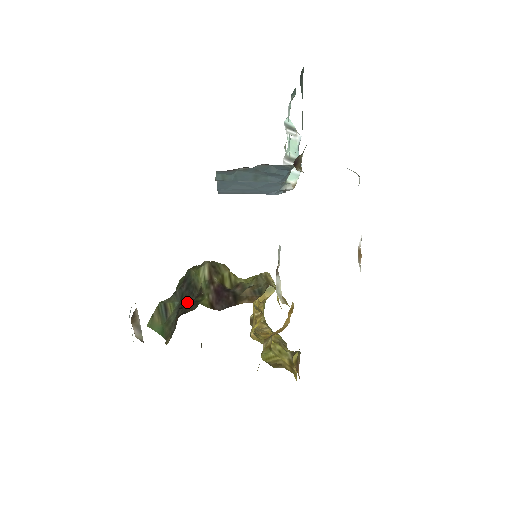
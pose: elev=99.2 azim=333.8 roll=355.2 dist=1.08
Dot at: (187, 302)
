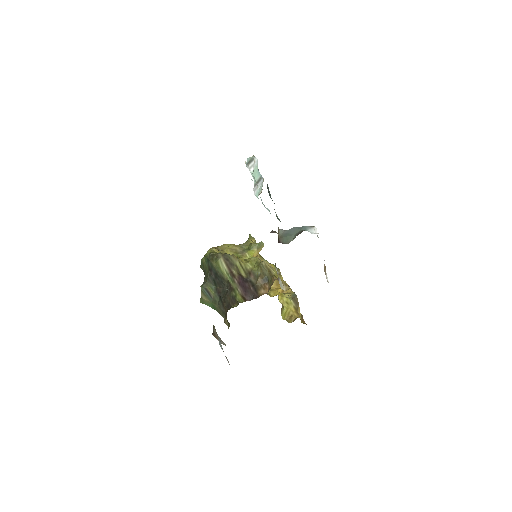
Dot at: (222, 289)
